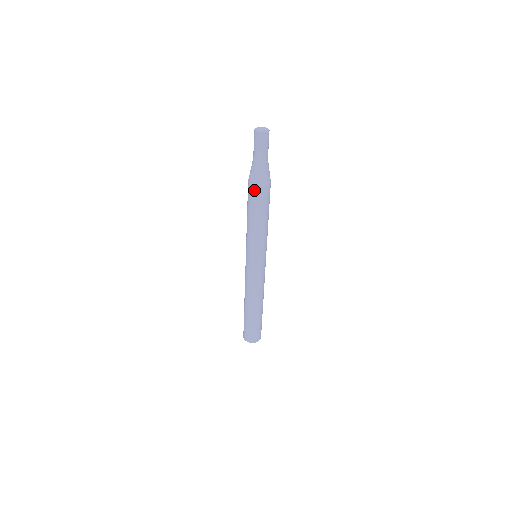
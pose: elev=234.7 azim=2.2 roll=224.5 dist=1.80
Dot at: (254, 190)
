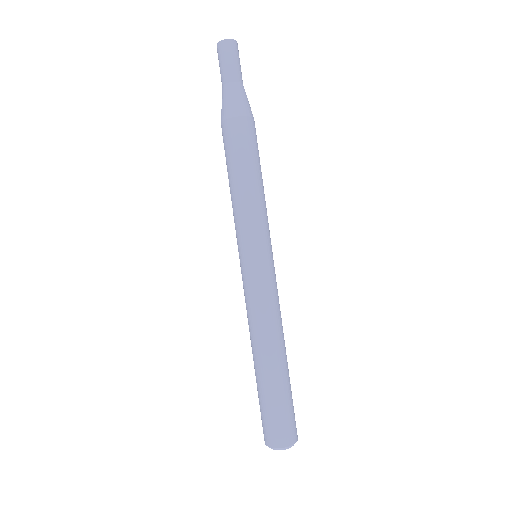
Dot at: (243, 123)
